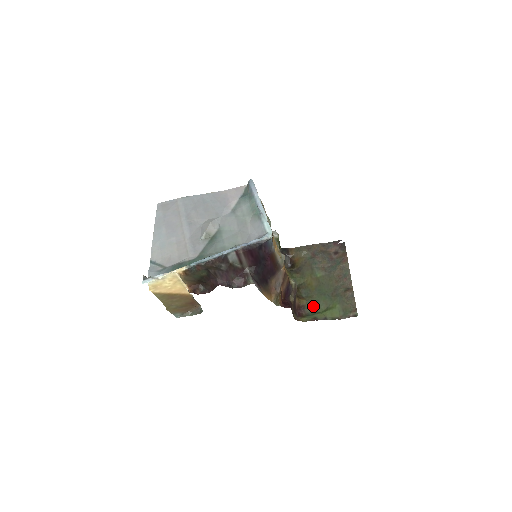
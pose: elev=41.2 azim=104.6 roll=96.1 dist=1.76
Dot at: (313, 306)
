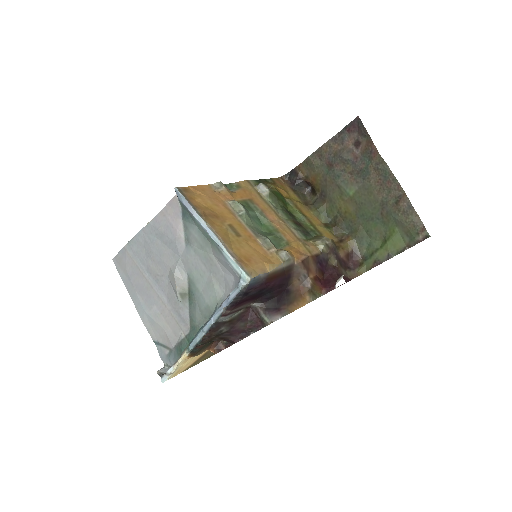
Dot at: (365, 242)
